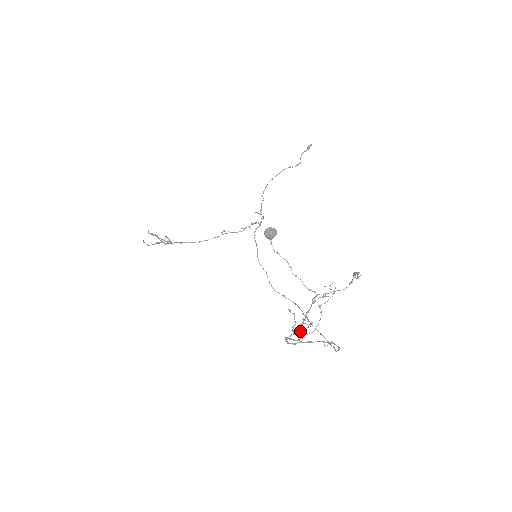
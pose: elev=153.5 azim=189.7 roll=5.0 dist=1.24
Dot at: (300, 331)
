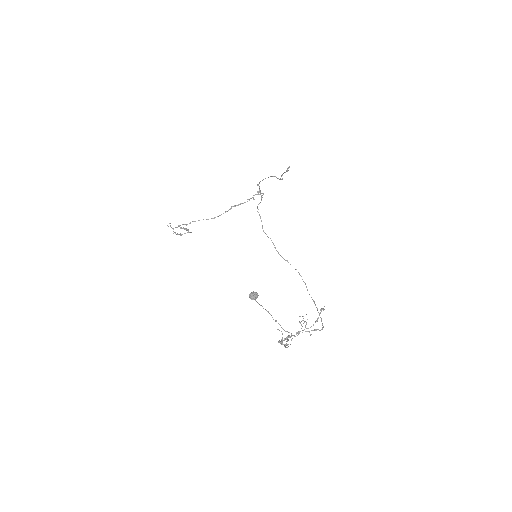
Dot at: (285, 347)
